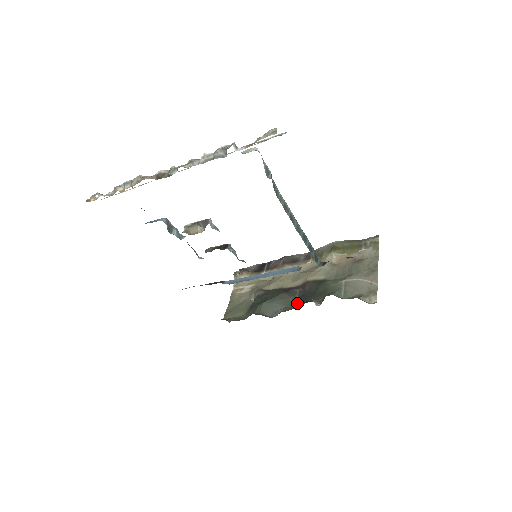
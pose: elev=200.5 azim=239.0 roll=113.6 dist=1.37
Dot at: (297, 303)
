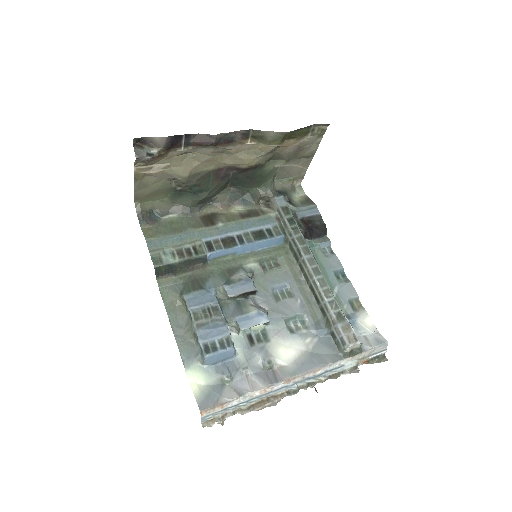
Dot at: (230, 184)
